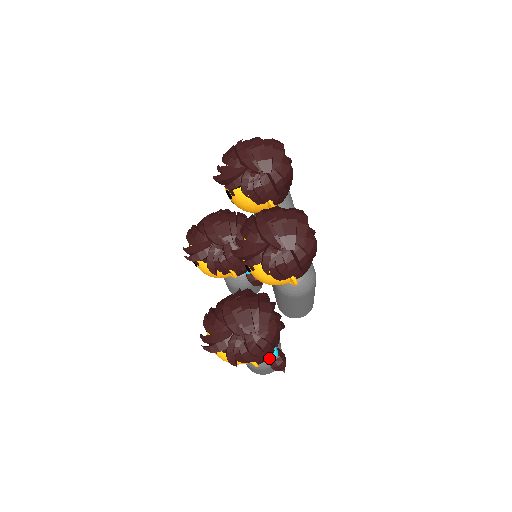
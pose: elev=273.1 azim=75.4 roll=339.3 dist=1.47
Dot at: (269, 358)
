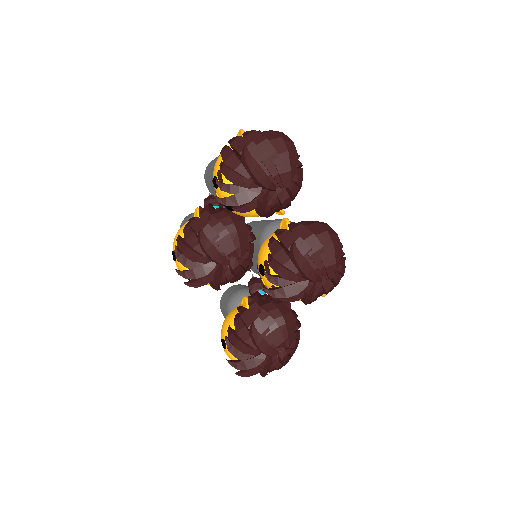
Dot at: occluded
